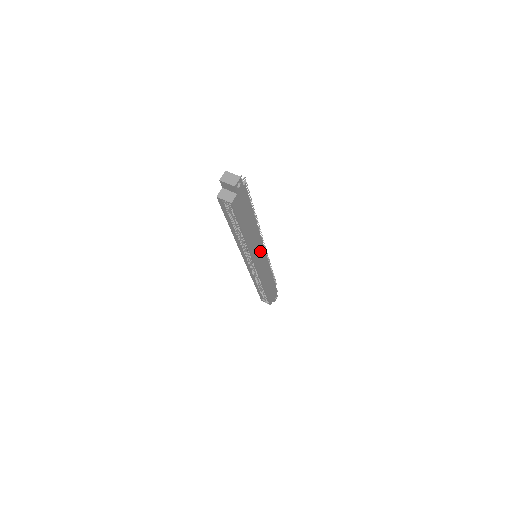
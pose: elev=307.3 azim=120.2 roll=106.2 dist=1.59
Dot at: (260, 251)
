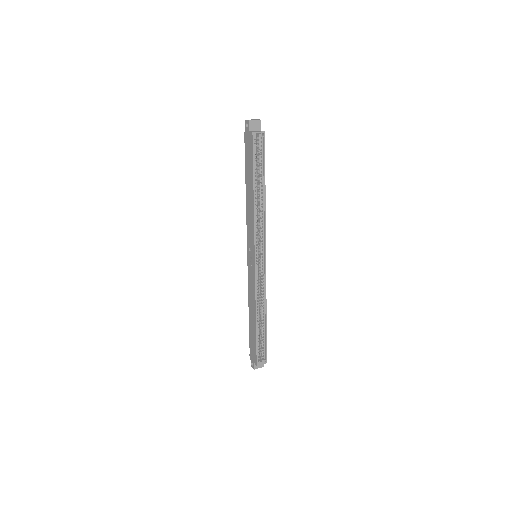
Dot at: occluded
